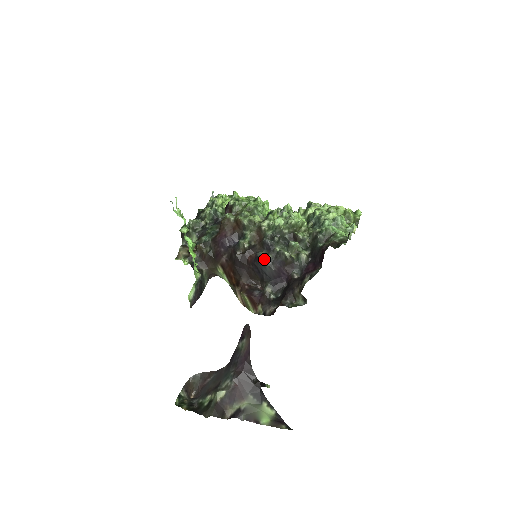
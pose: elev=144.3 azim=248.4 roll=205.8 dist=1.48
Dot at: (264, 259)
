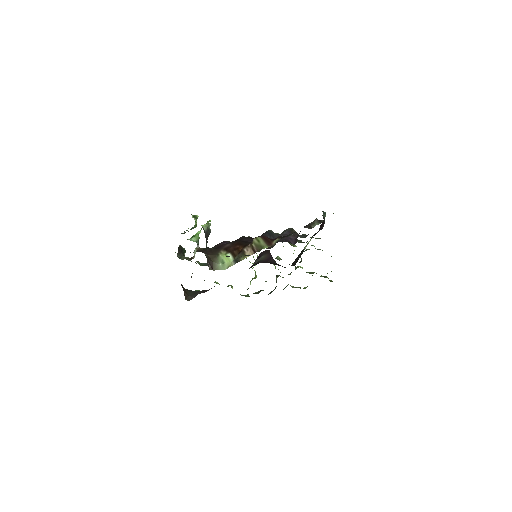
Dot at: (272, 231)
